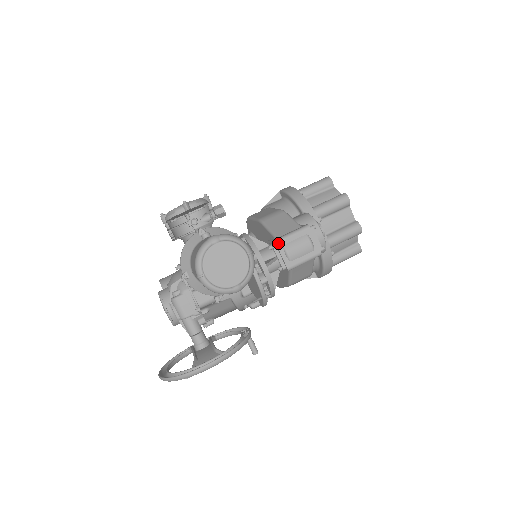
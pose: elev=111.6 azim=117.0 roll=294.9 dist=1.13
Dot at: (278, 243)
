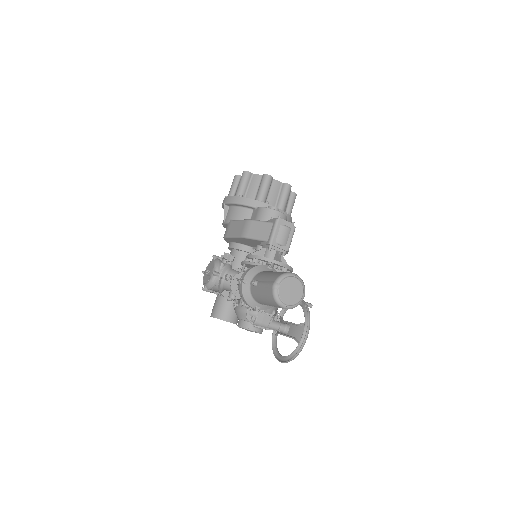
Dot at: (272, 244)
